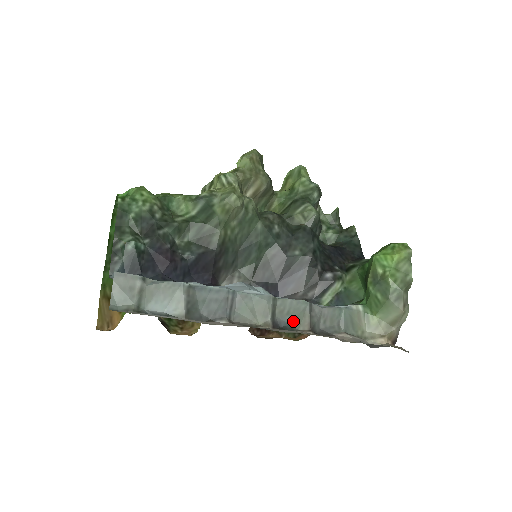
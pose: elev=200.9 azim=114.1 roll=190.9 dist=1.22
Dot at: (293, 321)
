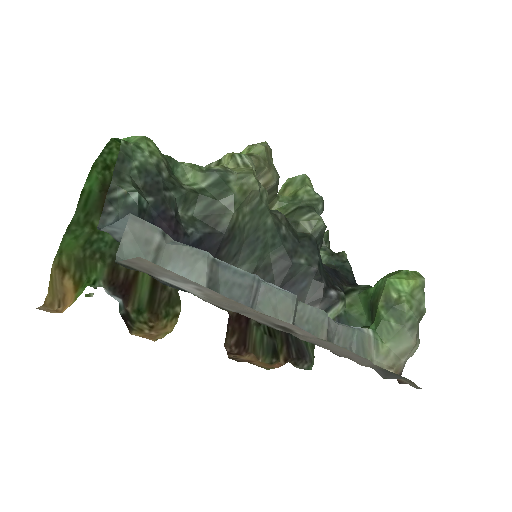
Dot at: (311, 332)
